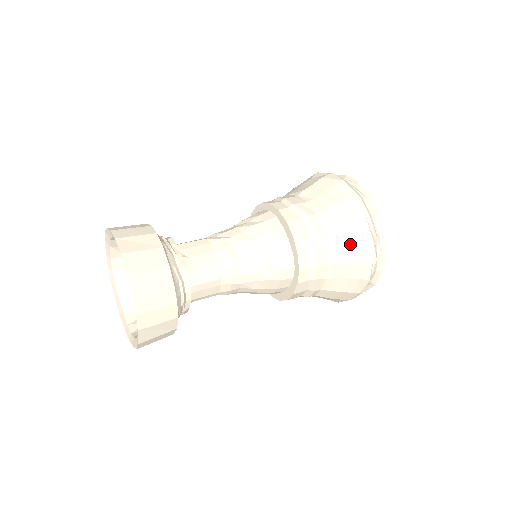
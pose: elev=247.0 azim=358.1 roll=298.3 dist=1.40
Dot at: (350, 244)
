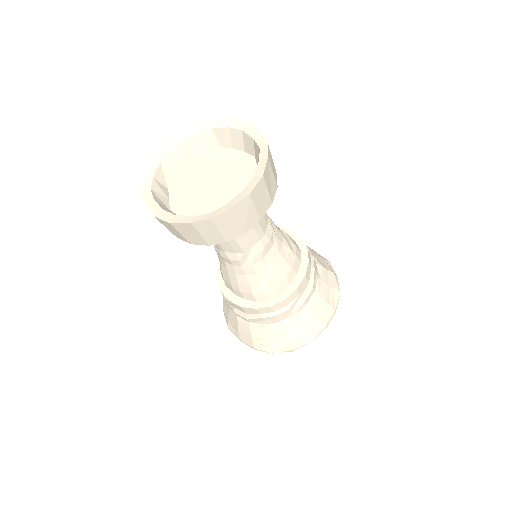
Dot at: (320, 259)
